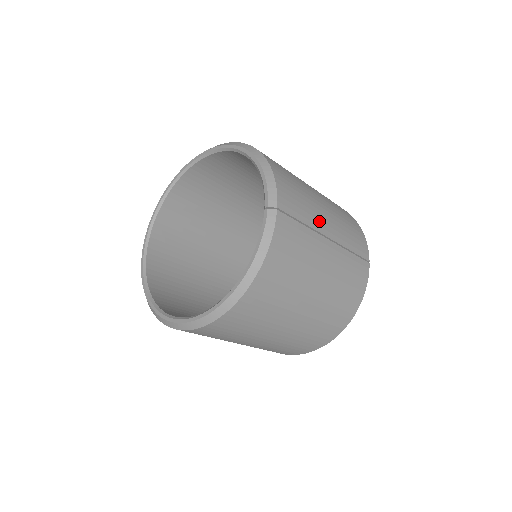
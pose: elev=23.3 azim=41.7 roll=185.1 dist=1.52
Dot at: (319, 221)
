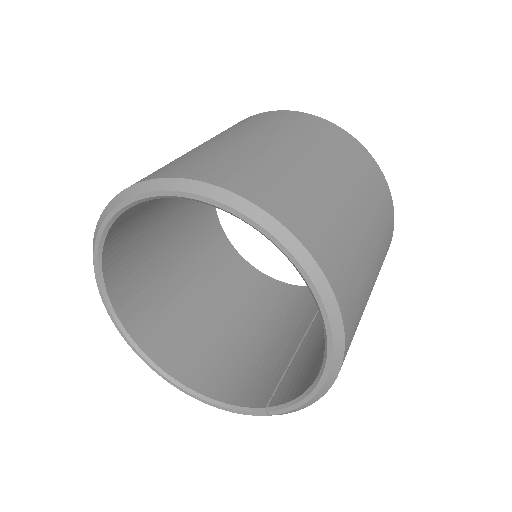
Dot at: occluded
